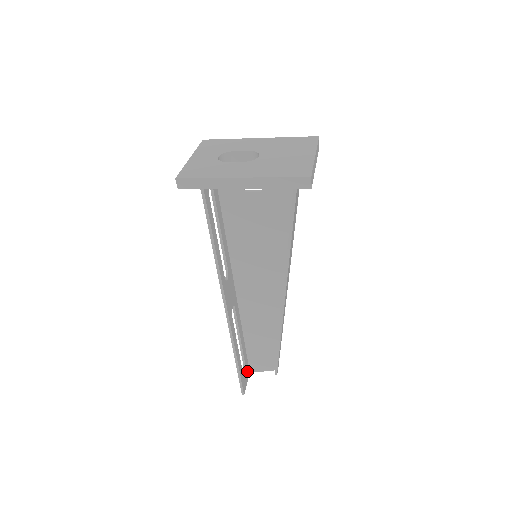
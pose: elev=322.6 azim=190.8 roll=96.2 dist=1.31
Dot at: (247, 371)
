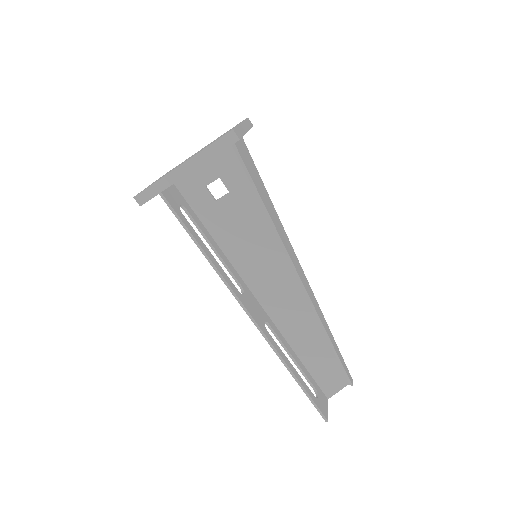
Dot at: (322, 396)
